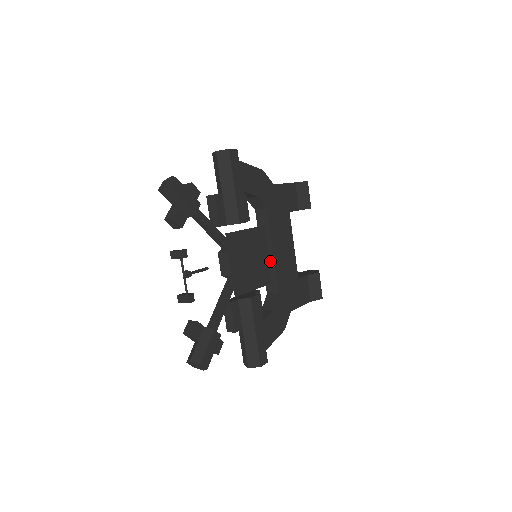
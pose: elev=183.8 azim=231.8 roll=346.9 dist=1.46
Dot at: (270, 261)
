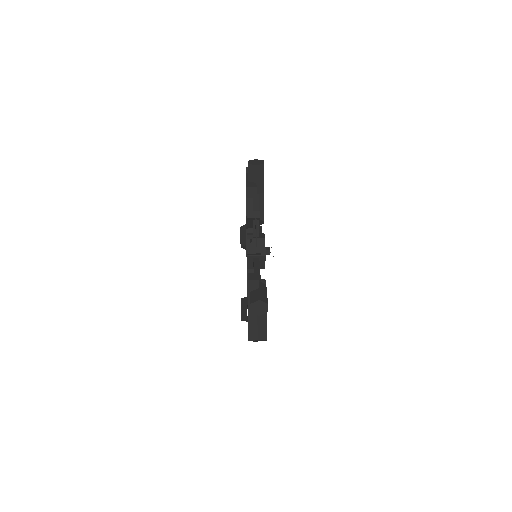
Dot at: occluded
